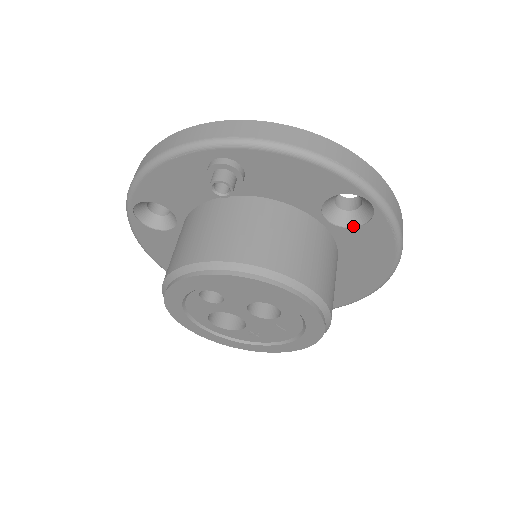
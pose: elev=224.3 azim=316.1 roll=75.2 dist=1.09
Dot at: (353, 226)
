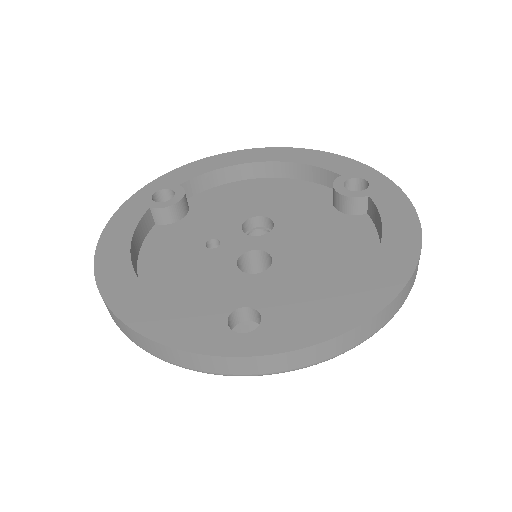
Dot at: occluded
